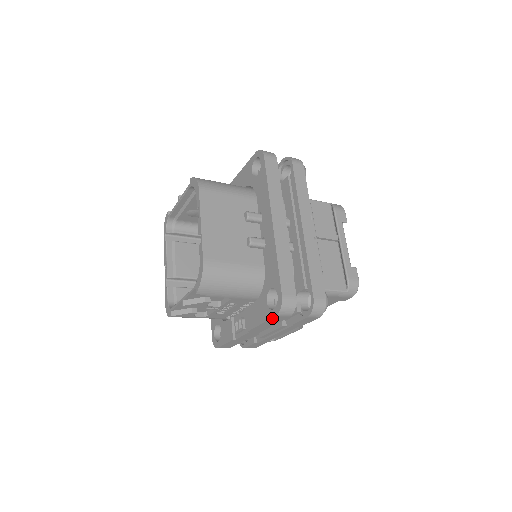
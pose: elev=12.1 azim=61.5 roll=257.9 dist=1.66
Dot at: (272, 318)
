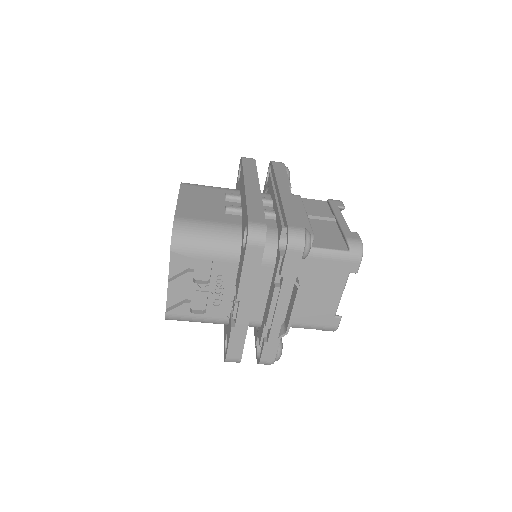
Dot at: (246, 253)
